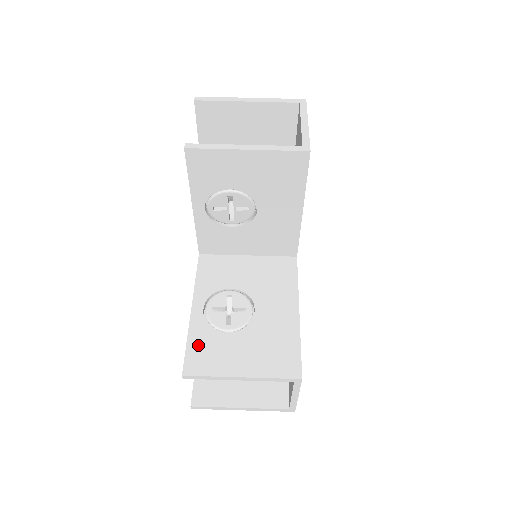
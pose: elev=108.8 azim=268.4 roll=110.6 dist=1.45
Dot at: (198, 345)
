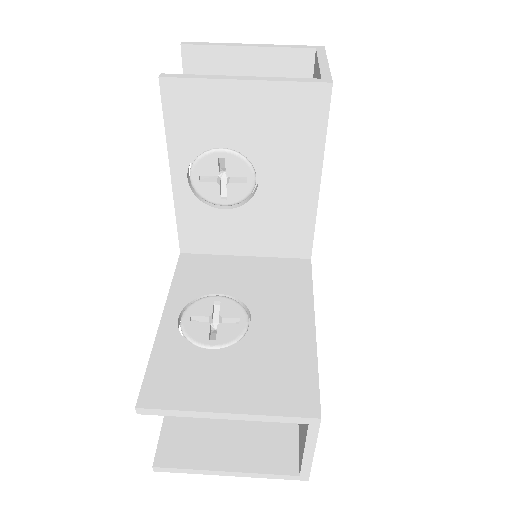
Dot at: (165, 365)
